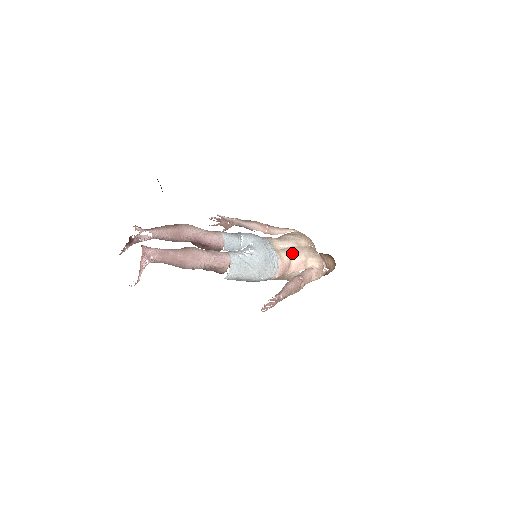
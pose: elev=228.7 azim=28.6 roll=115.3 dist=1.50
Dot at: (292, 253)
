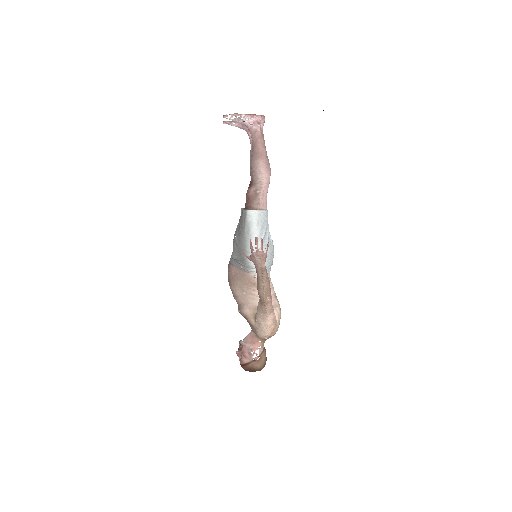
Dot at: occluded
